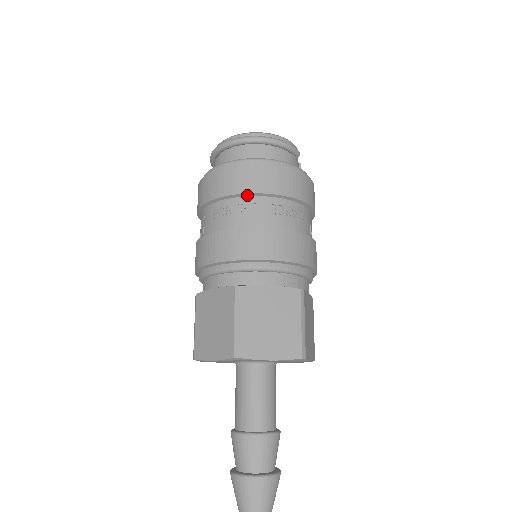
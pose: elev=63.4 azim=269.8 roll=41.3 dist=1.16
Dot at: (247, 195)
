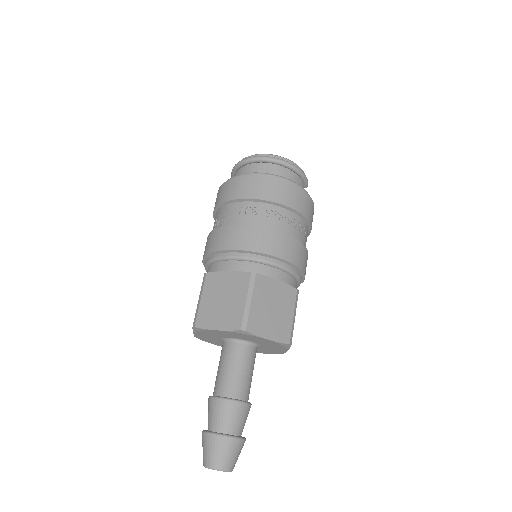
Dot at: (273, 203)
